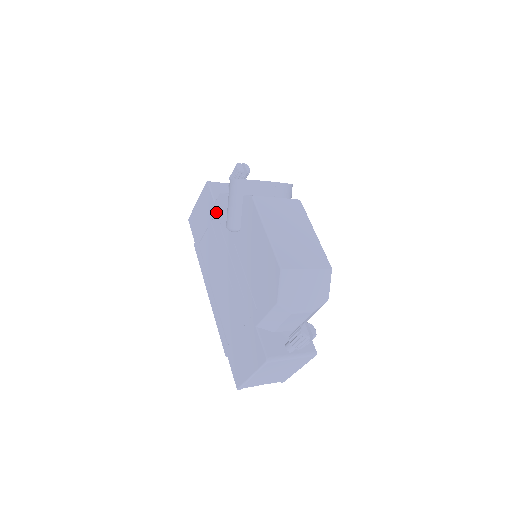
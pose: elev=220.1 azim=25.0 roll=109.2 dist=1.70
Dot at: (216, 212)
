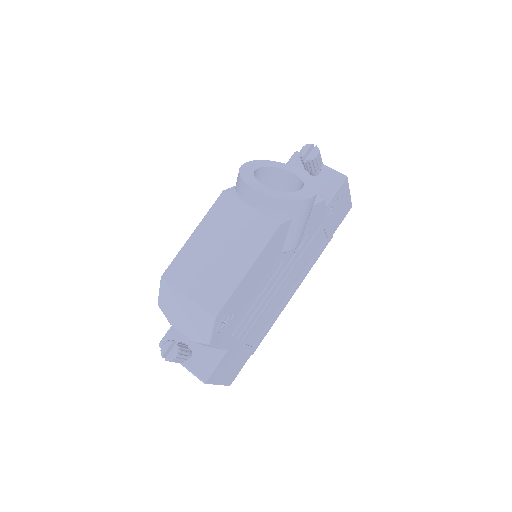
Dot at: occluded
